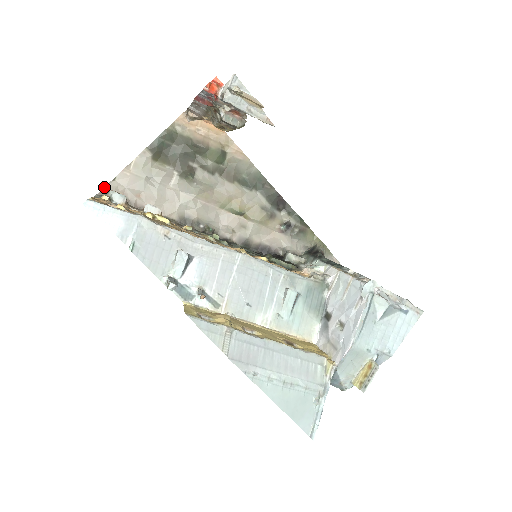
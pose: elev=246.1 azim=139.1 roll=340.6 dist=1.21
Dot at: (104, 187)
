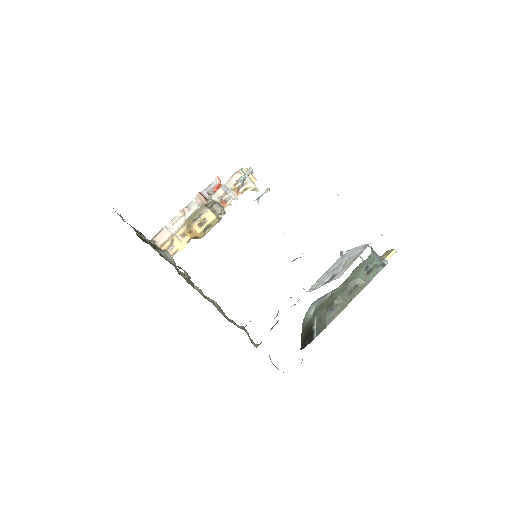
Dot at: occluded
